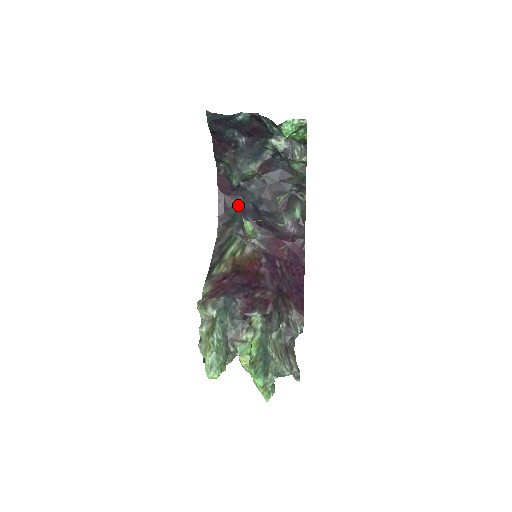
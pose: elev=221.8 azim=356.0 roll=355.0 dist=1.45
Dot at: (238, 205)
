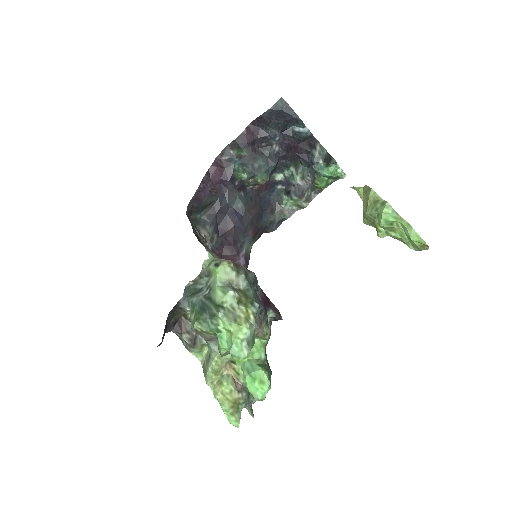
Dot at: (216, 199)
